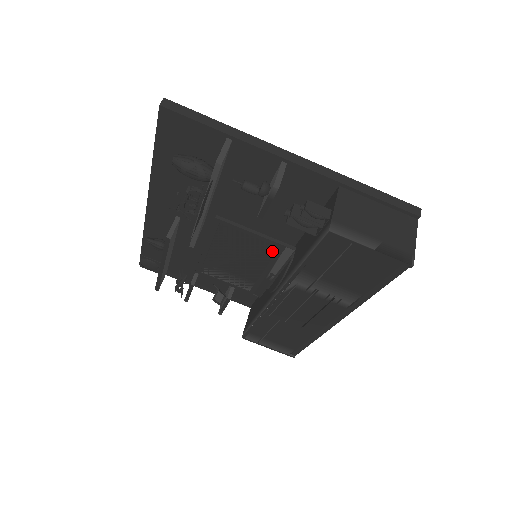
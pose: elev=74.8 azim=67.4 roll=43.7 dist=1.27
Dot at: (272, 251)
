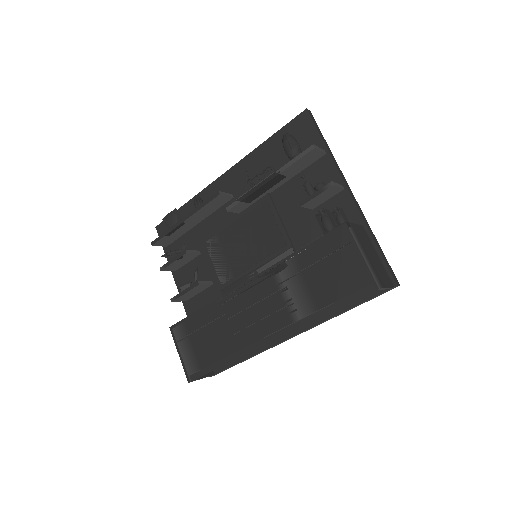
Dot at: (278, 247)
